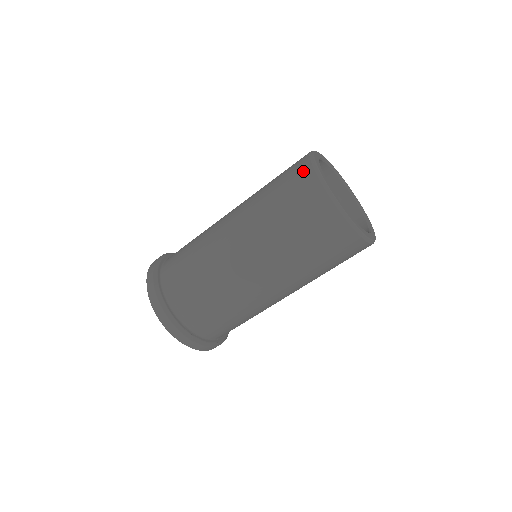
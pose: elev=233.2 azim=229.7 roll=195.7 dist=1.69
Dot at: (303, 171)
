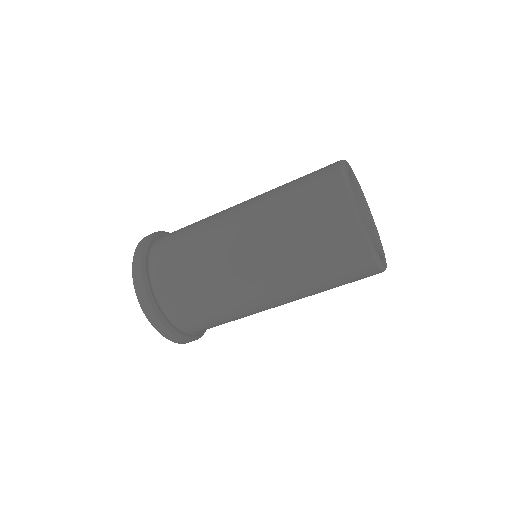
Dot at: (350, 236)
